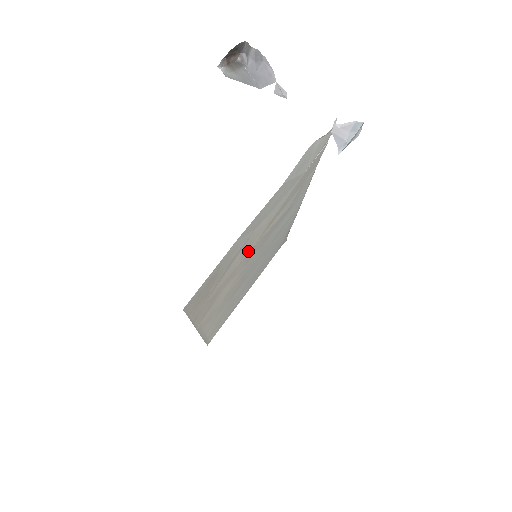
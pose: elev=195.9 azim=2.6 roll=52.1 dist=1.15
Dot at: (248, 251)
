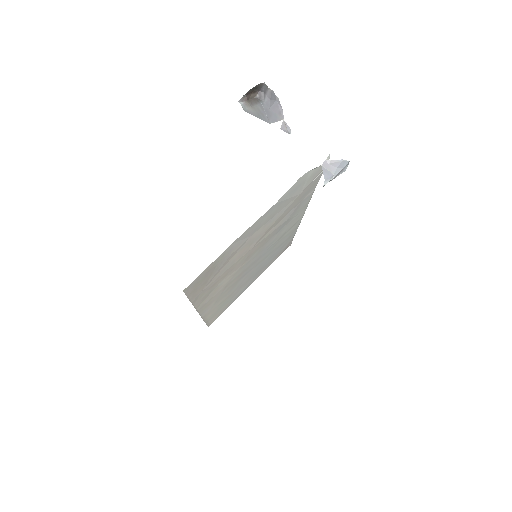
Dot at: (246, 252)
